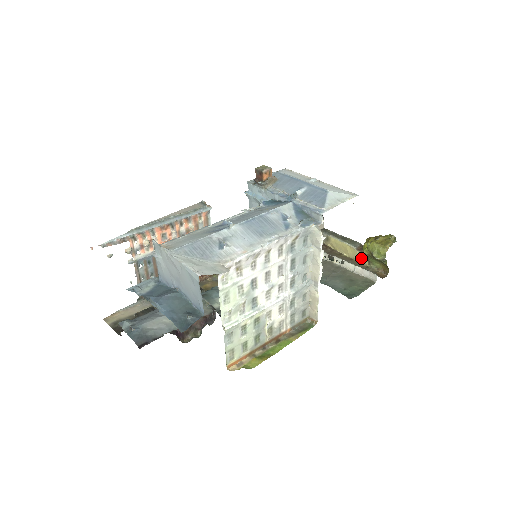
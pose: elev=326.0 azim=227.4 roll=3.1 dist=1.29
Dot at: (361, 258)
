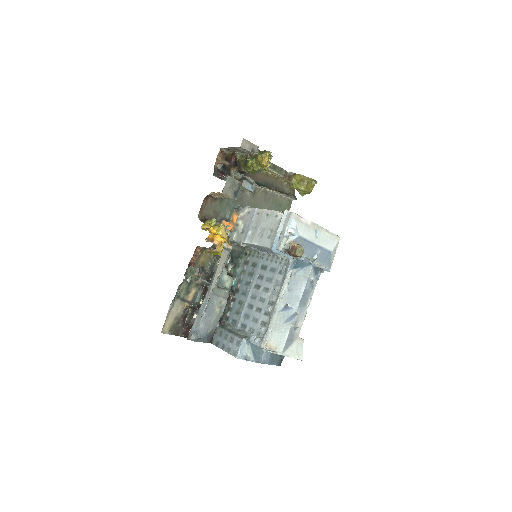
Dot at: (283, 179)
